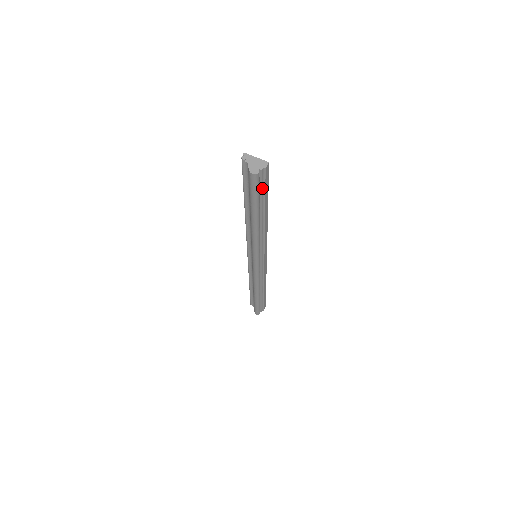
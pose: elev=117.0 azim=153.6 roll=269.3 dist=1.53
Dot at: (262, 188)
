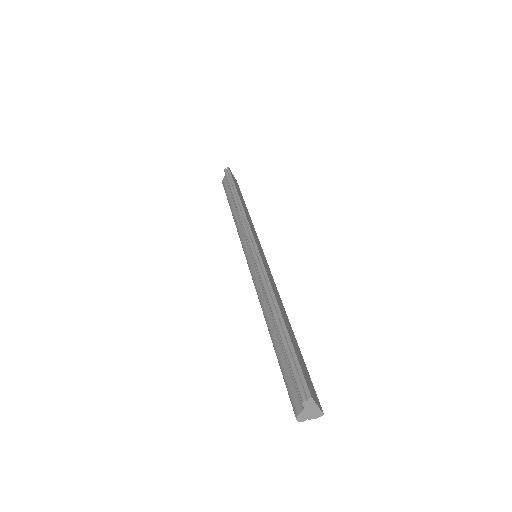
Dot at: occluded
